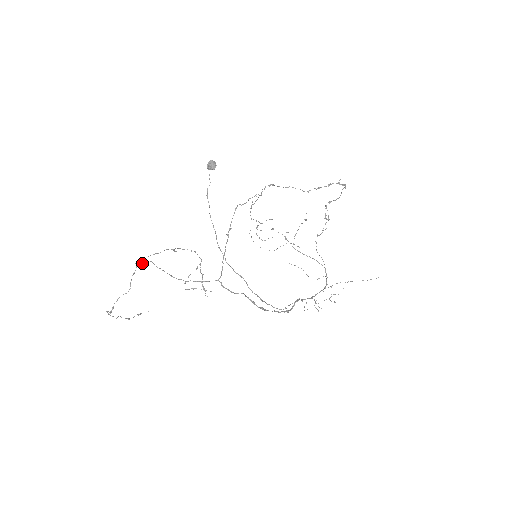
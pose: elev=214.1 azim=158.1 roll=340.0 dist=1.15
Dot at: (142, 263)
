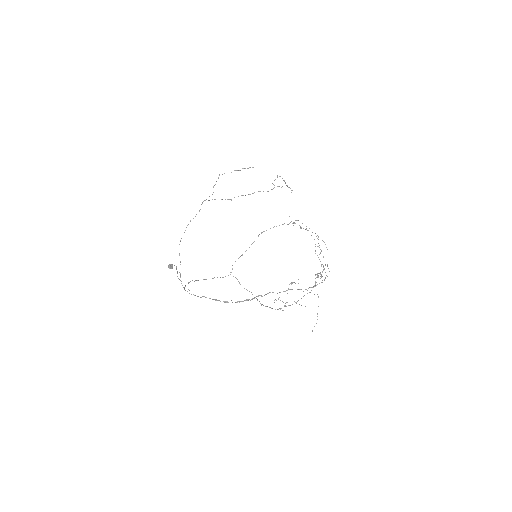
Dot at: (199, 211)
